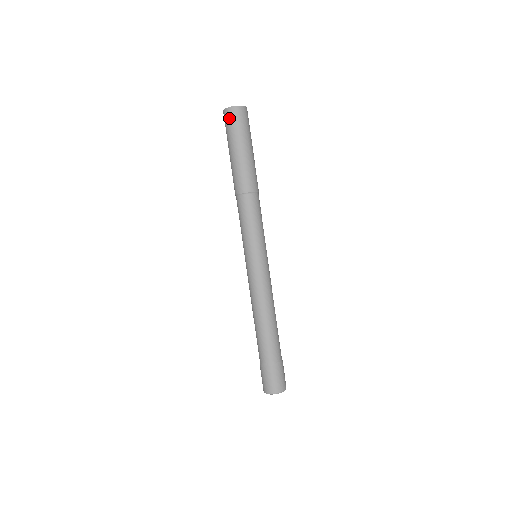
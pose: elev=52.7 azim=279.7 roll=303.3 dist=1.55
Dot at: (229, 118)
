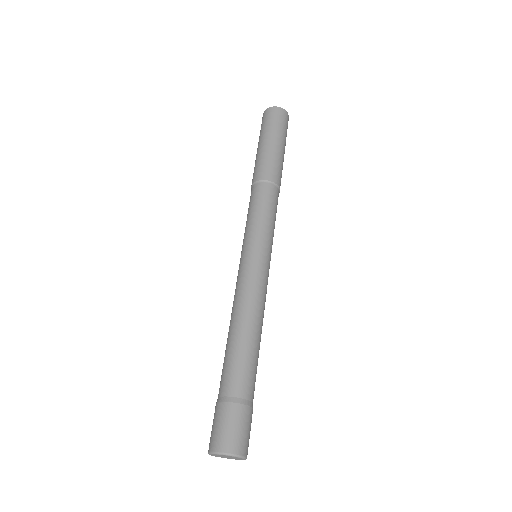
Dot at: (274, 114)
